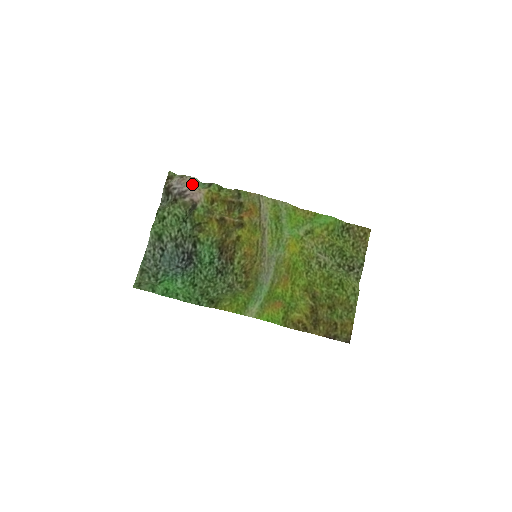
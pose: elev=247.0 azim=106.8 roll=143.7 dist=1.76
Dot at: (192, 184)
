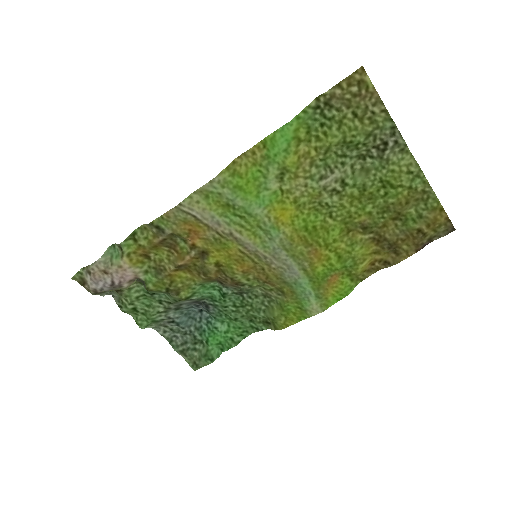
Dot at: (106, 270)
